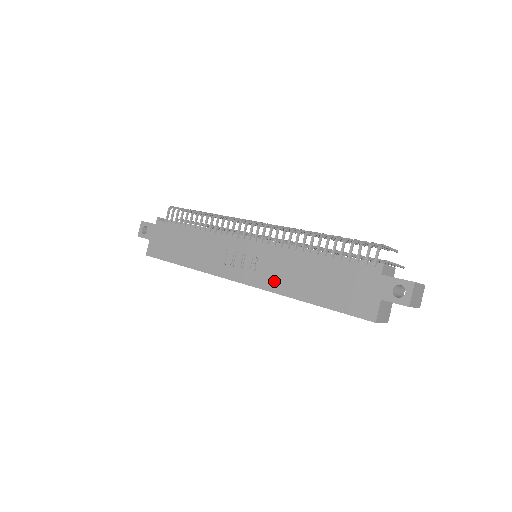
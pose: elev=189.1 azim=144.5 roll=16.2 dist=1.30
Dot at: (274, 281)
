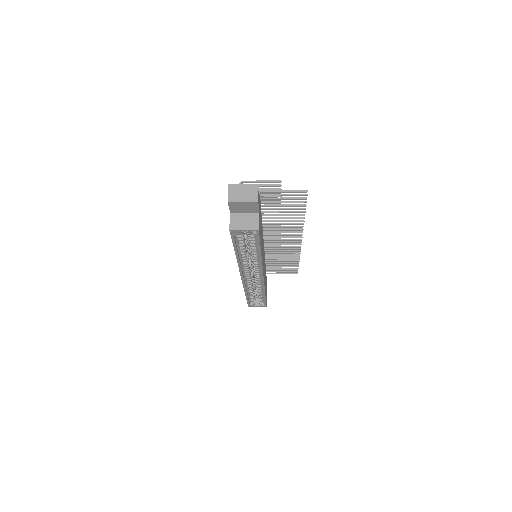
Dot at: occluded
